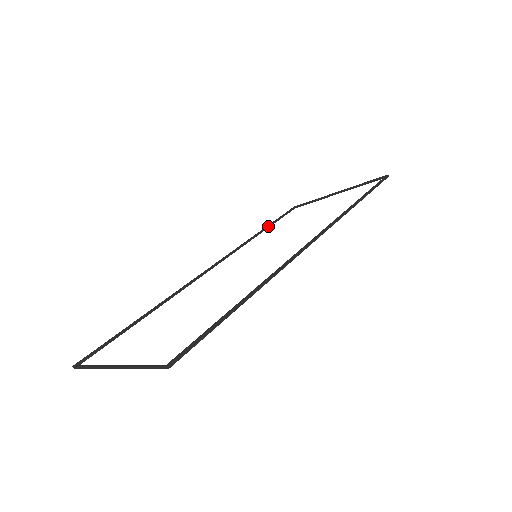
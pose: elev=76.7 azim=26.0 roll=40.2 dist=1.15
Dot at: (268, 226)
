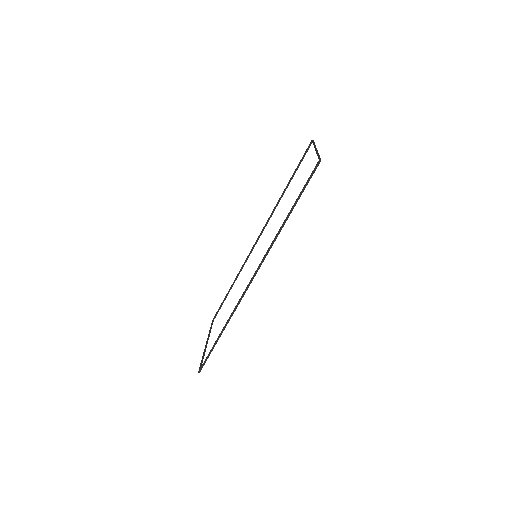
Dot at: (291, 179)
